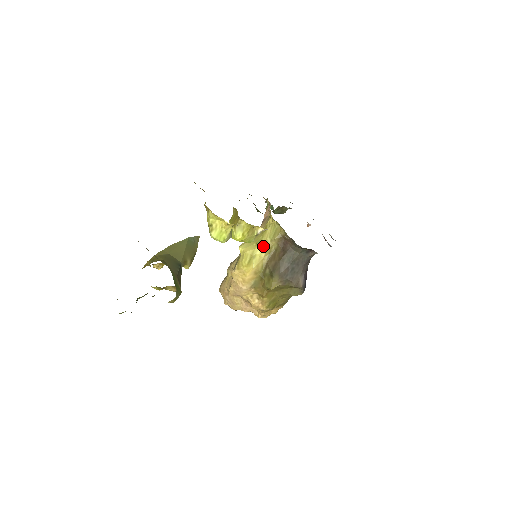
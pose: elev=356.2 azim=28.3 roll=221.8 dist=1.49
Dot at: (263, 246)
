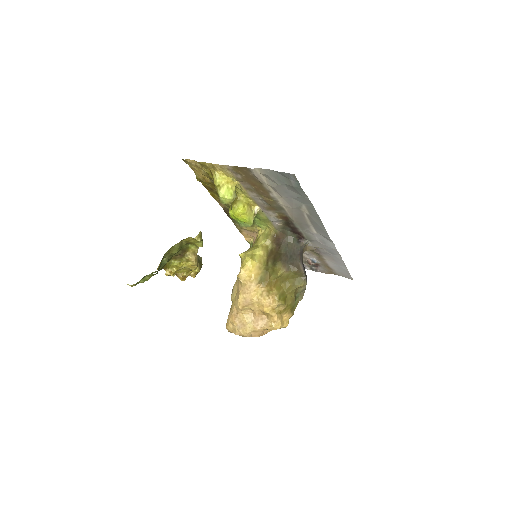
Dot at: (260, 247)
